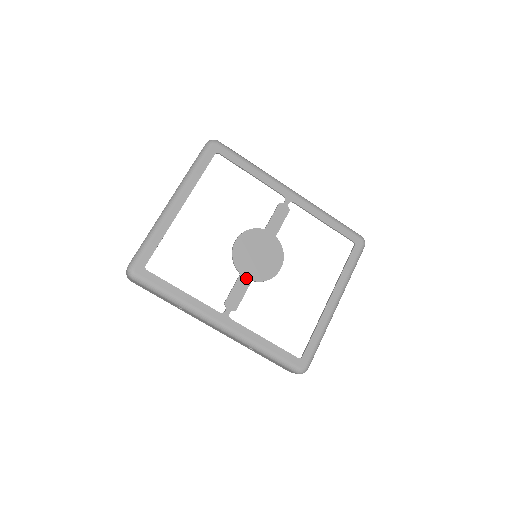
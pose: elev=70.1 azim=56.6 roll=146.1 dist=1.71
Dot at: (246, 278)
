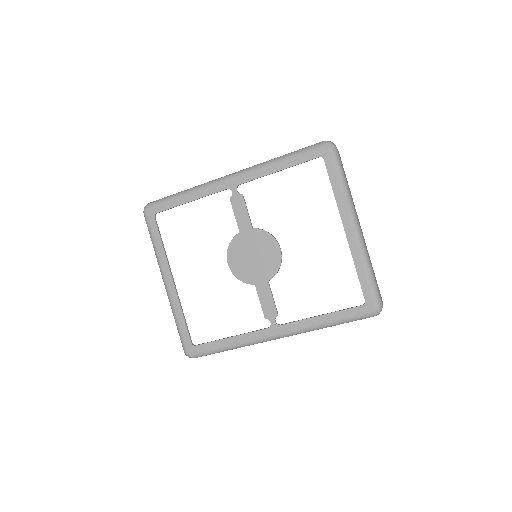
Dot at: (262, 284)
